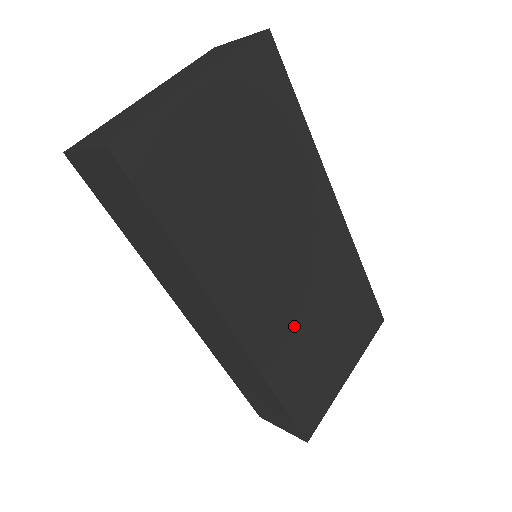
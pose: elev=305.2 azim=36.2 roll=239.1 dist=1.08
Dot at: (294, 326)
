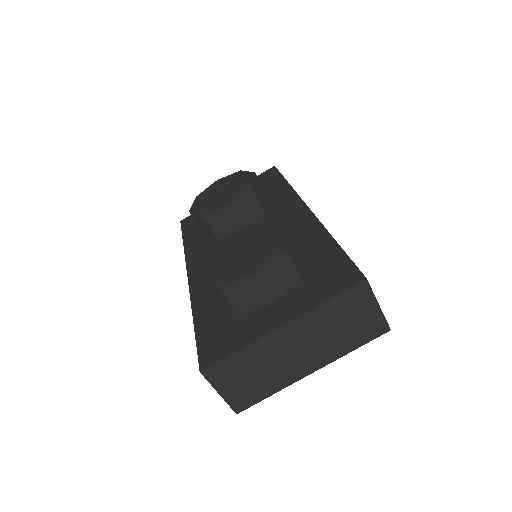
Dot at: occluded
